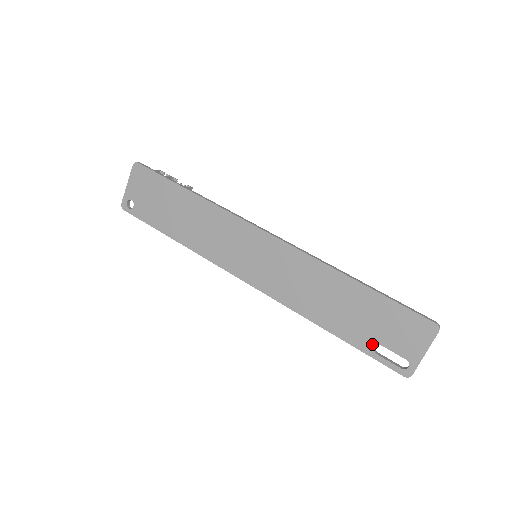
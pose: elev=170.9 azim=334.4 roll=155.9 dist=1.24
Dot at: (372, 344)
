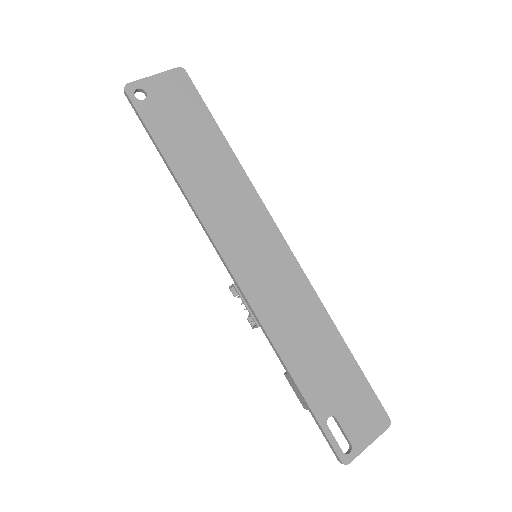
Dot at: (328, 413)
